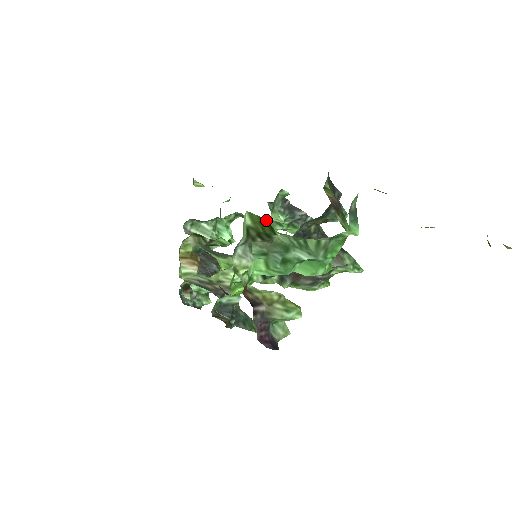
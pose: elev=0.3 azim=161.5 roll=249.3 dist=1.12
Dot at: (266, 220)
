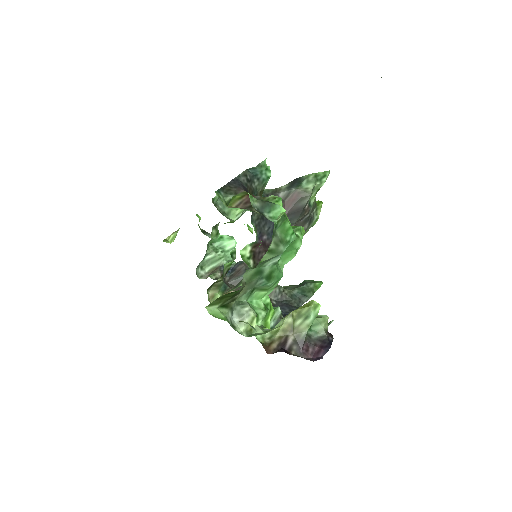
Dot at: (222, 295)
